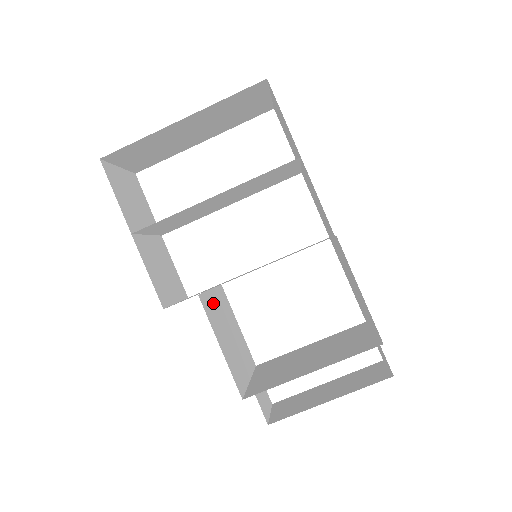
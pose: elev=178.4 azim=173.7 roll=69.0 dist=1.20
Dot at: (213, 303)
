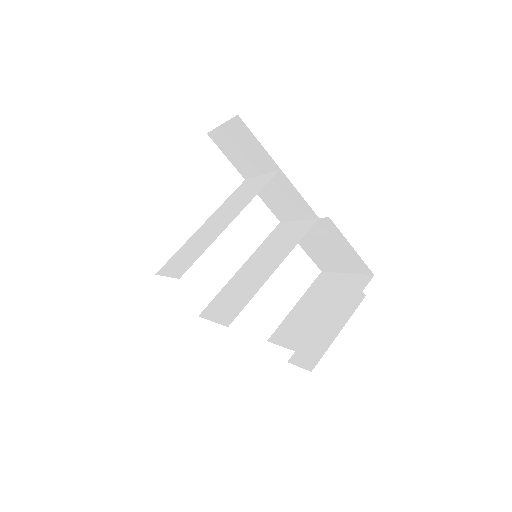
Dot at: occluded
